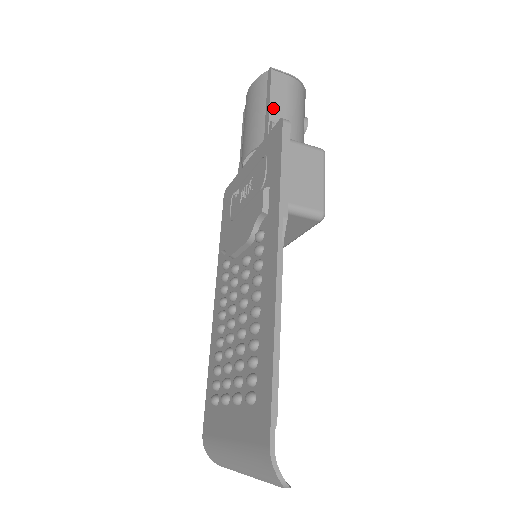
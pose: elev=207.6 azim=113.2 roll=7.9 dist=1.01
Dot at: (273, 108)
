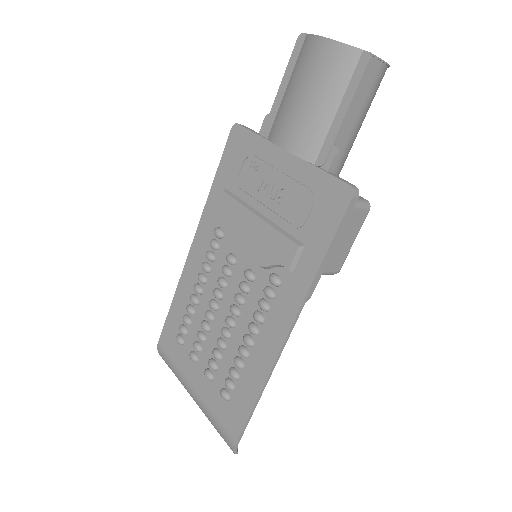
Dot at: (344, 118)
